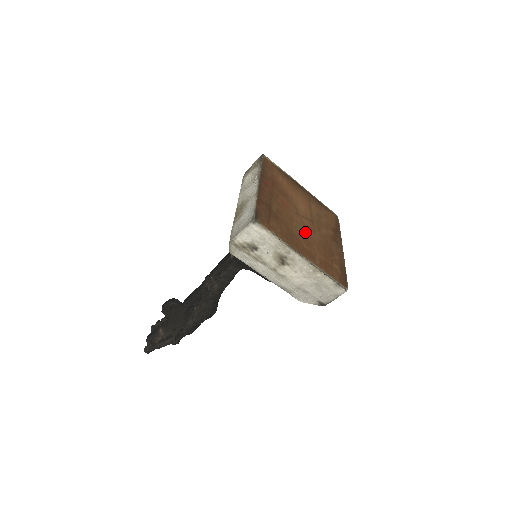
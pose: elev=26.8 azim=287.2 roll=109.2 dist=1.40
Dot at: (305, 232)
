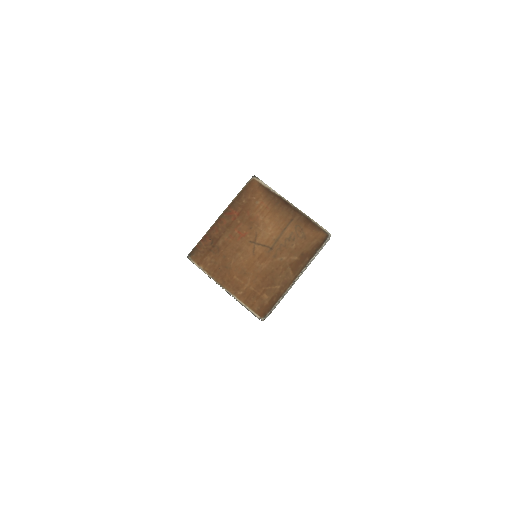
Dot at: (248, 262)
